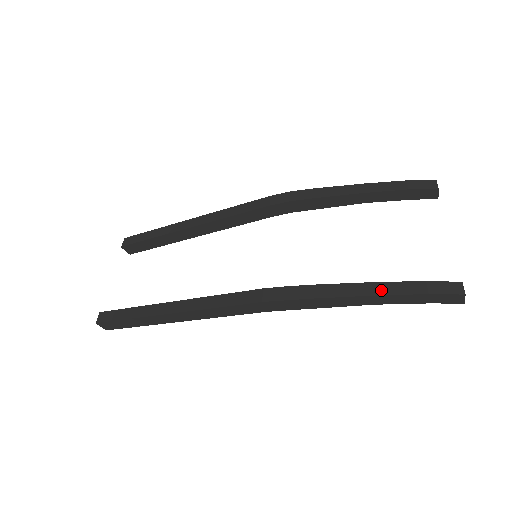
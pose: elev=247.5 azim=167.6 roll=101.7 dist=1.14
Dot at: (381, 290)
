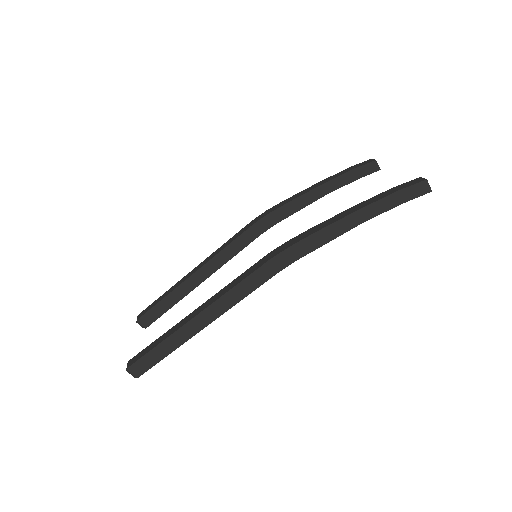
Dot at: (362, 205)
